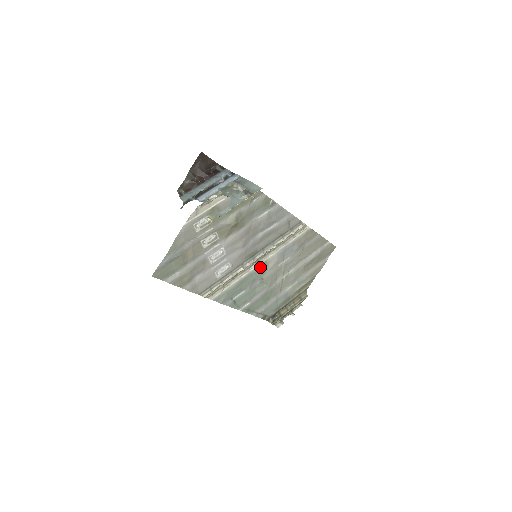
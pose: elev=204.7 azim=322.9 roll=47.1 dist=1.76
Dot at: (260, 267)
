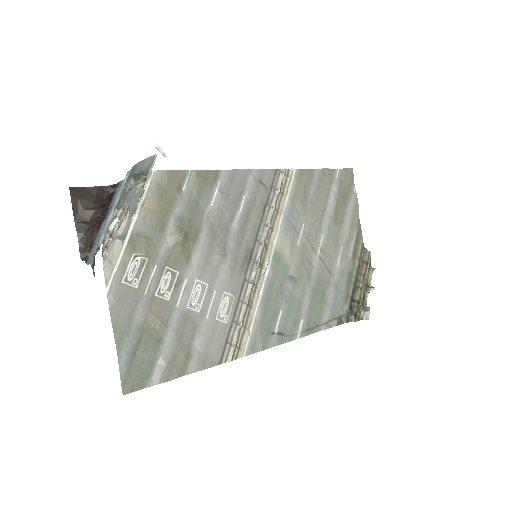
Dot at: (274, 265)
